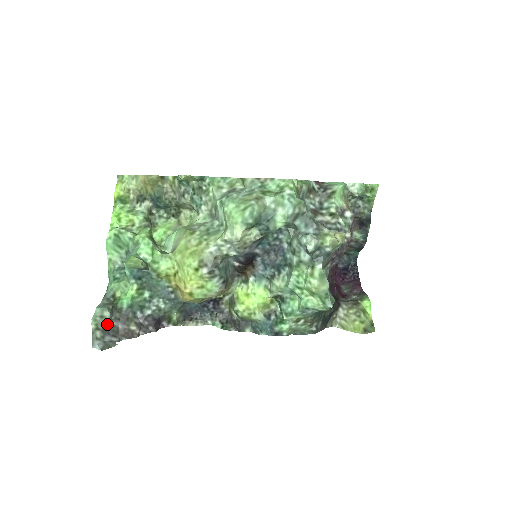
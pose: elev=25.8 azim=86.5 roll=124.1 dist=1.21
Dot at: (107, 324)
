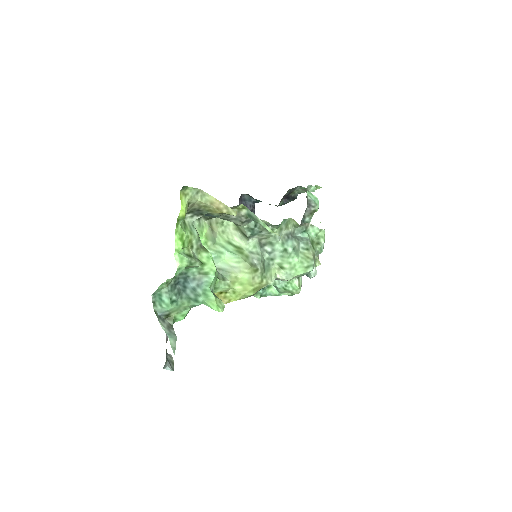
Dot at: occluded
